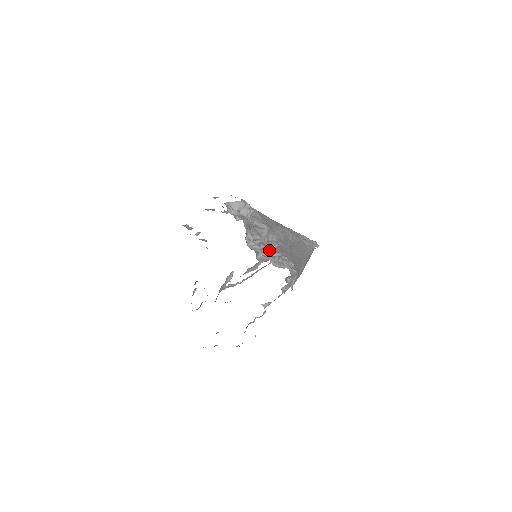
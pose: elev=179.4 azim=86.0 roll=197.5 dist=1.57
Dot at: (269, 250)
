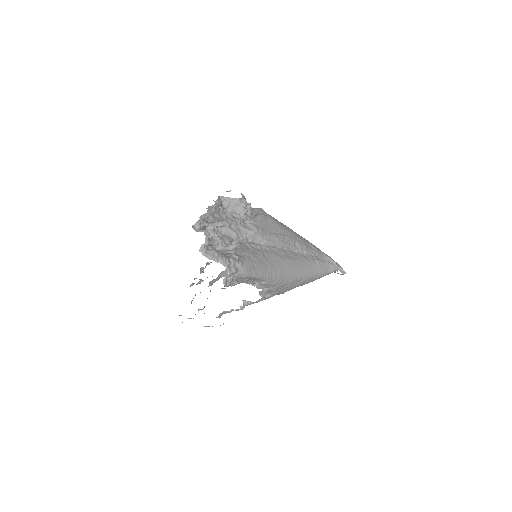
Dot at: (229, 246)
